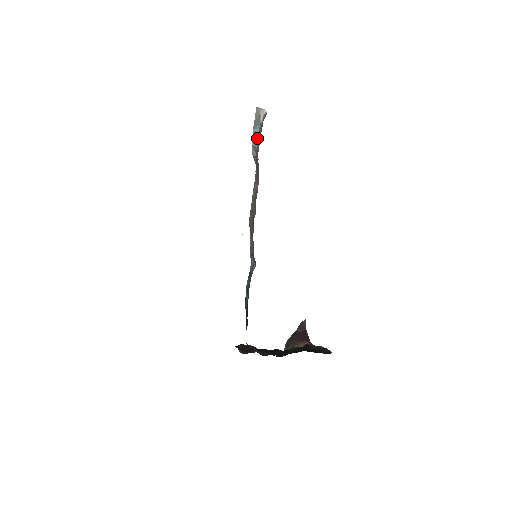
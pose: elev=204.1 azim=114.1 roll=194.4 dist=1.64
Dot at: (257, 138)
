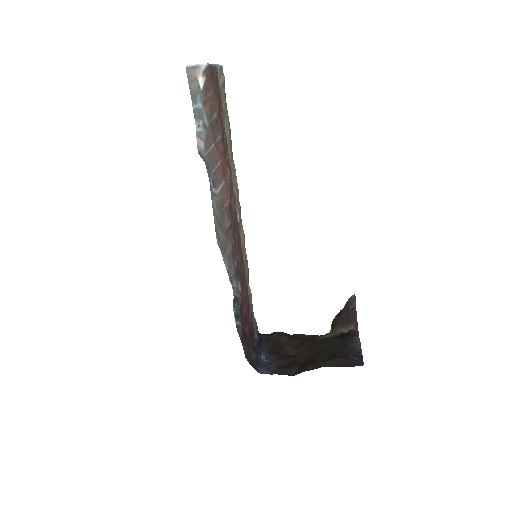
Dot at: (202, 116)
